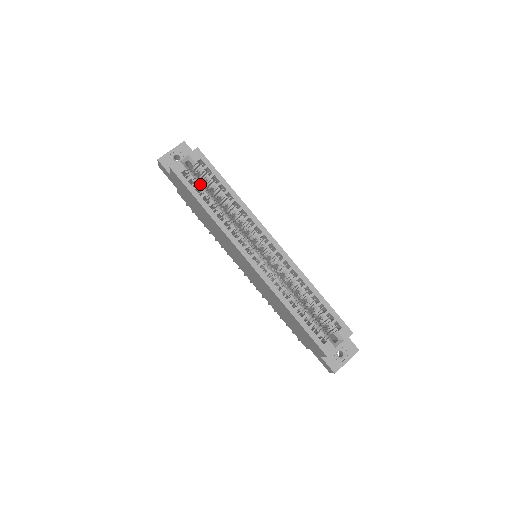
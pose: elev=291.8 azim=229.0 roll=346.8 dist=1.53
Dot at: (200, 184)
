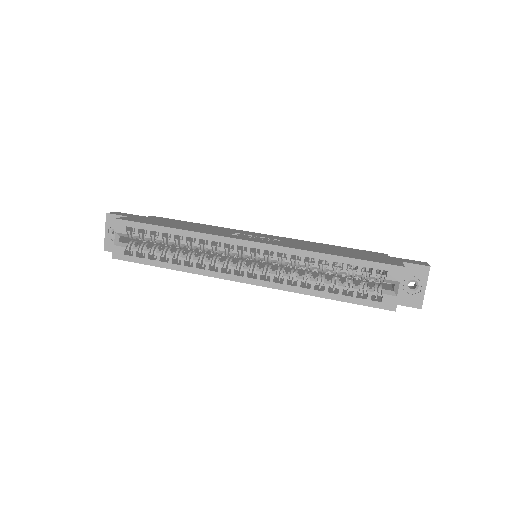
Dot at: (147, 250)
